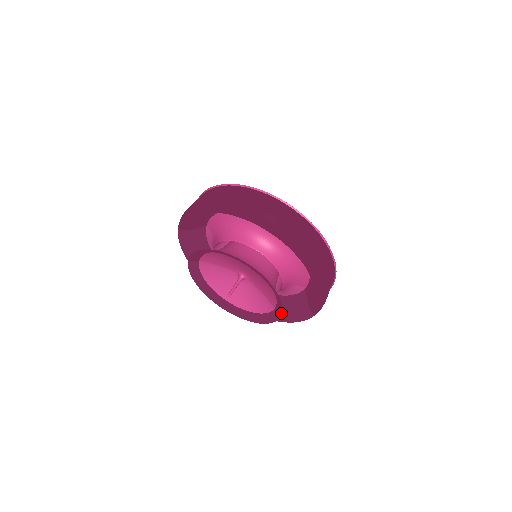
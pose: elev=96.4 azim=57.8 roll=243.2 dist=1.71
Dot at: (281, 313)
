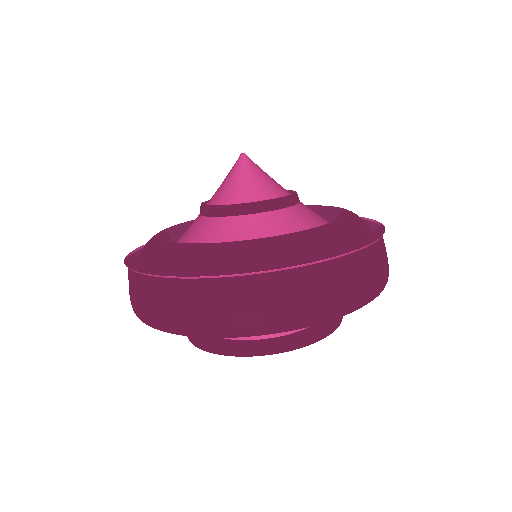
Dot at: (341, 319)
